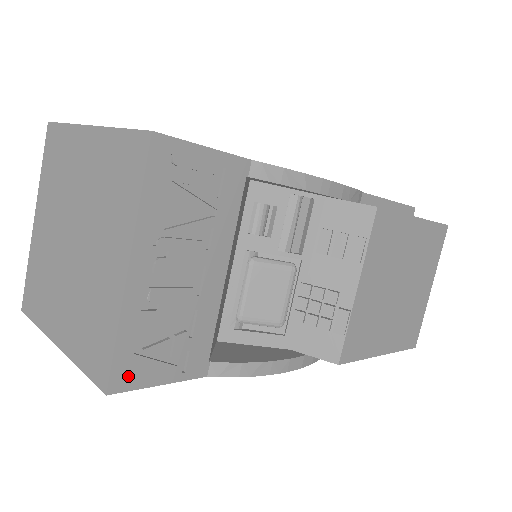
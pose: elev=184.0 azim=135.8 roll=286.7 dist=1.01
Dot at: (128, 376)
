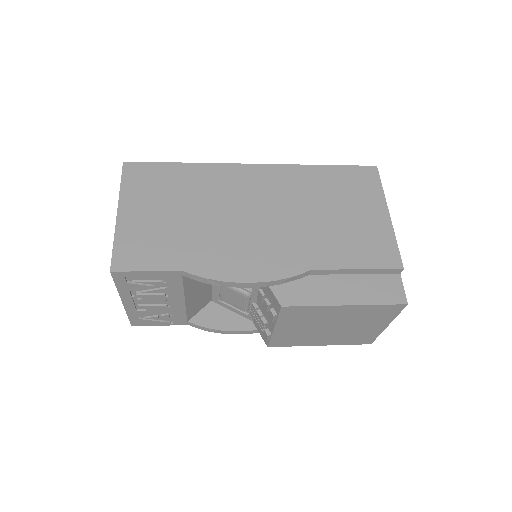
Dot at: (140, 323)
